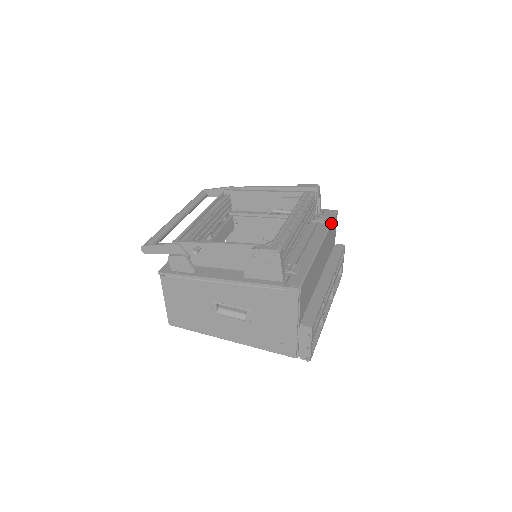
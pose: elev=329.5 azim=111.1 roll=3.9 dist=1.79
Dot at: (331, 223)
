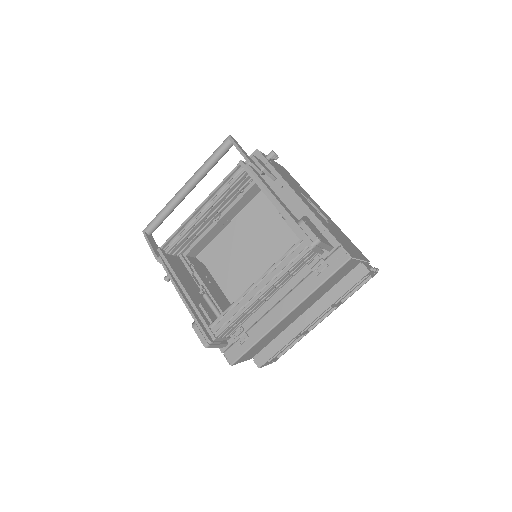
Dot at: (324, 282)
